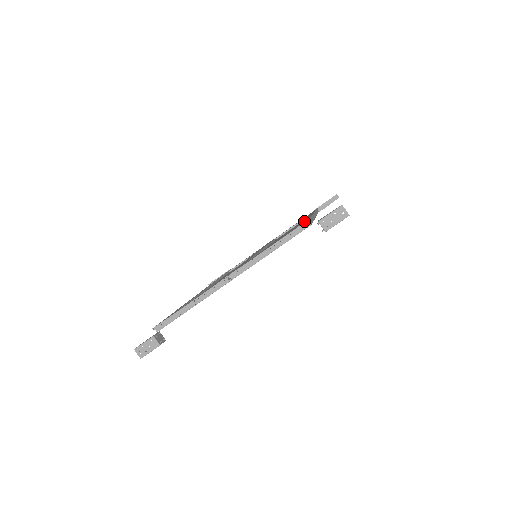
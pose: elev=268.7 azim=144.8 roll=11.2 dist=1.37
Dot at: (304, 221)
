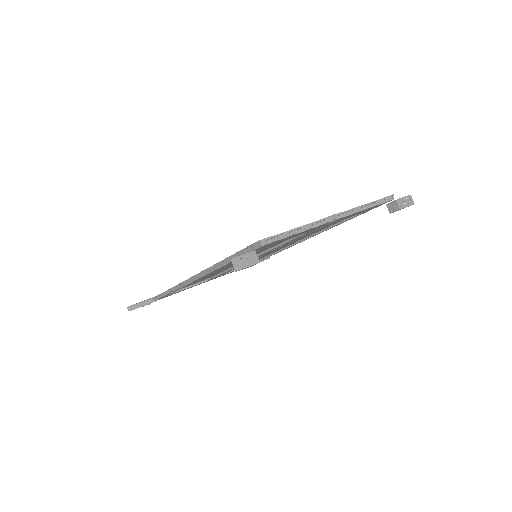
Dot at: occluded
